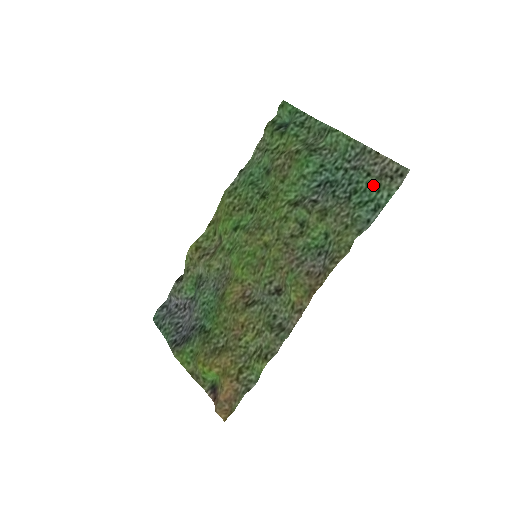
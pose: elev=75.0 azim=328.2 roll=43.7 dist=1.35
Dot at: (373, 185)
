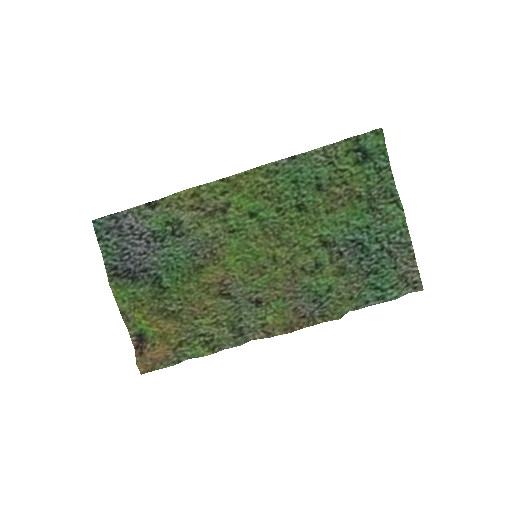
Dot at: (392, 279)
